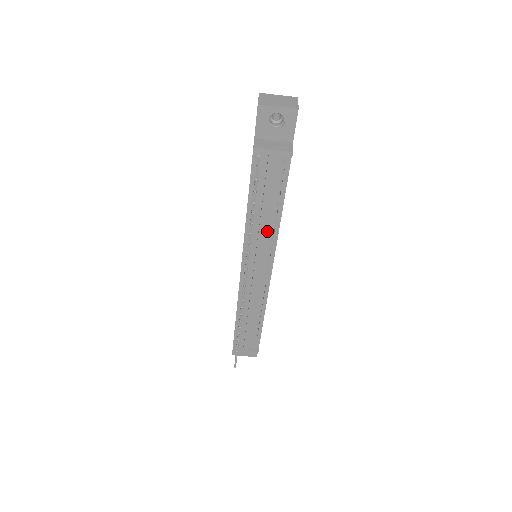
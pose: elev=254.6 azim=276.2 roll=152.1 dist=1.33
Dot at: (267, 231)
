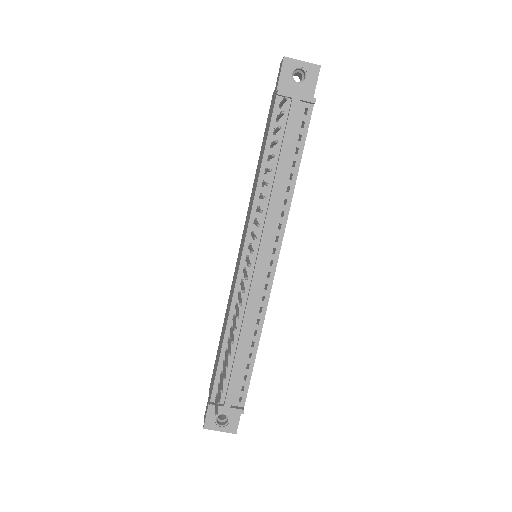
Dot at: (278, 202)
